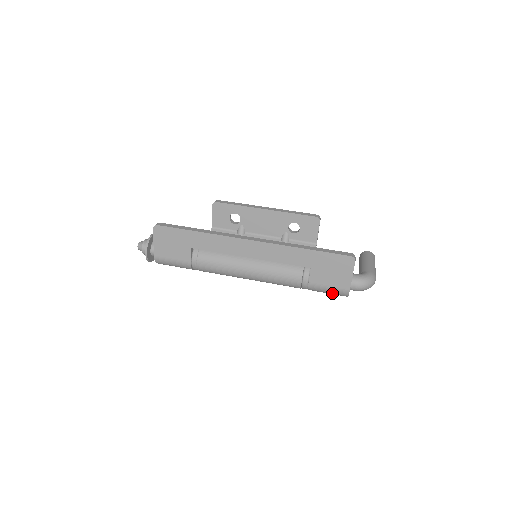
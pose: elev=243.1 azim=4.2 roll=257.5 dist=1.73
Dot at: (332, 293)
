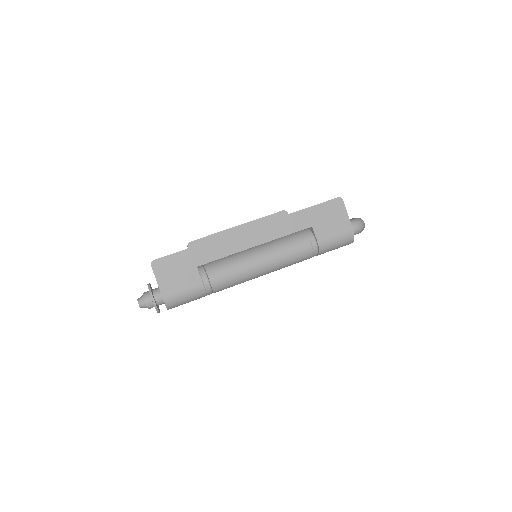
Dot at: (340, 243)
